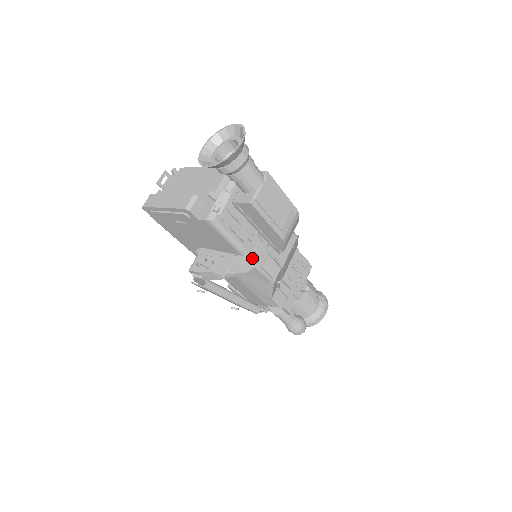
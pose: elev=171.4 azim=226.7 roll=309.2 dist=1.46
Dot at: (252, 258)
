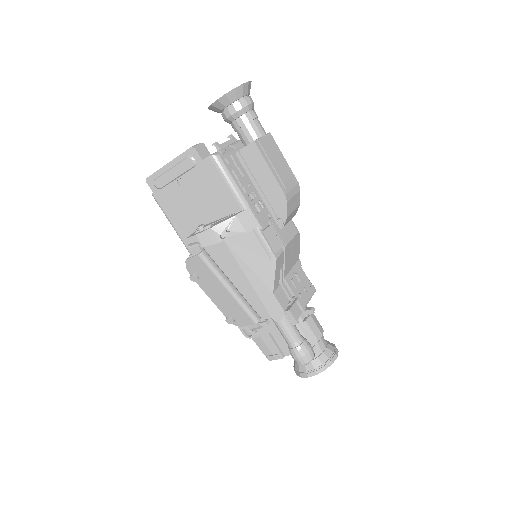
Dot at: (254, 215)
